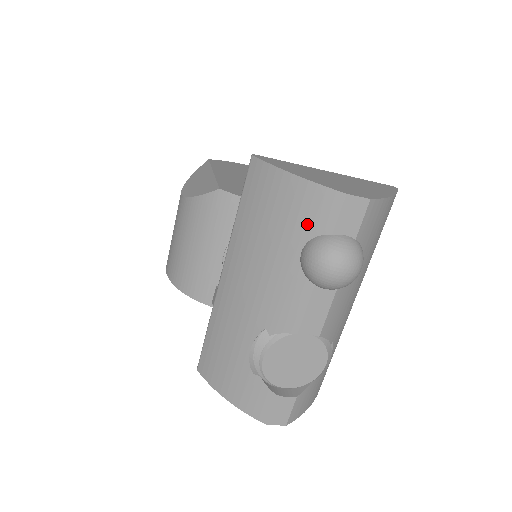
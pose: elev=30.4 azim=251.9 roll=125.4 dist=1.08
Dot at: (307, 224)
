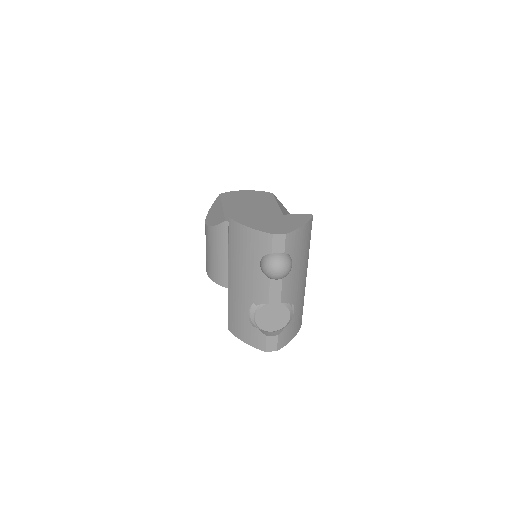
Dot at: (259, 250)
